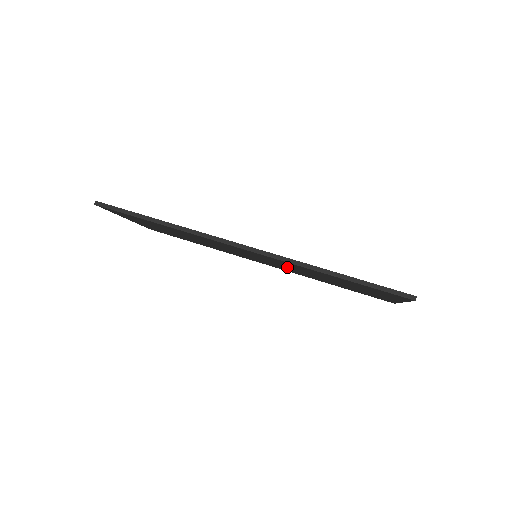
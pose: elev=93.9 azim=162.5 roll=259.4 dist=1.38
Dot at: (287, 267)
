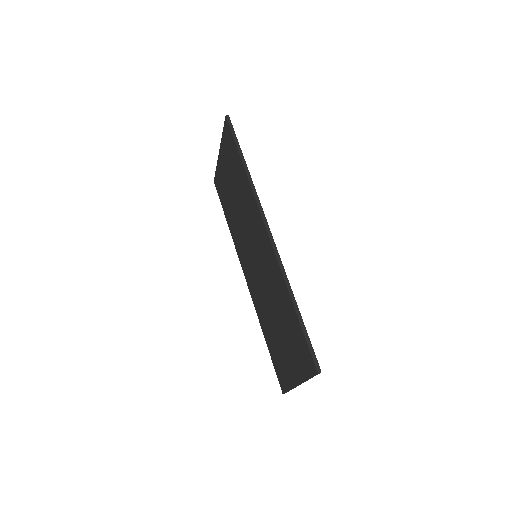
Dot at: (264, 283)
